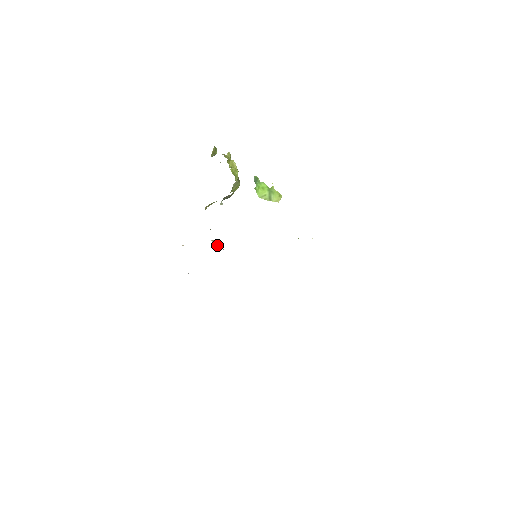
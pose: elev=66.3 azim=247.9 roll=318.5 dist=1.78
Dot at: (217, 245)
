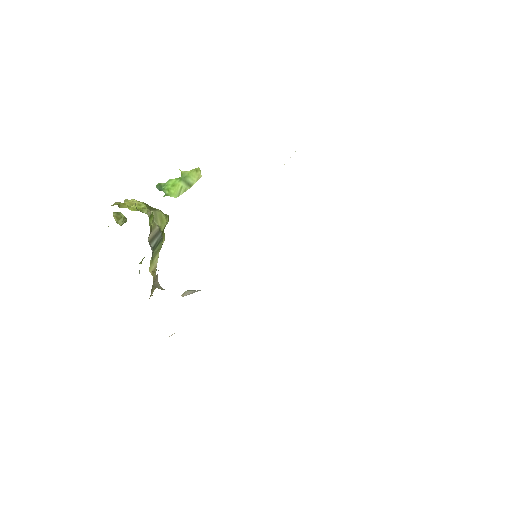
Dot at: (189, 294)
